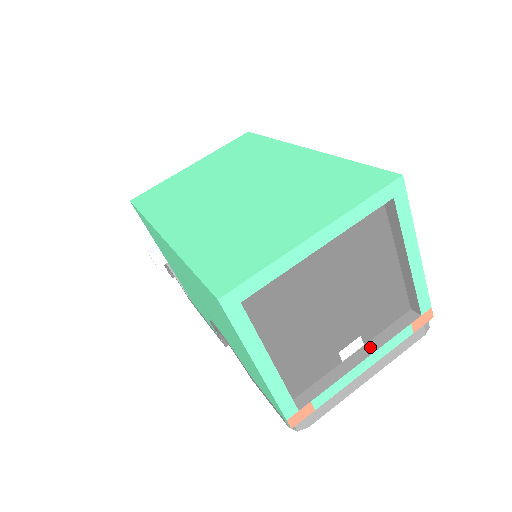
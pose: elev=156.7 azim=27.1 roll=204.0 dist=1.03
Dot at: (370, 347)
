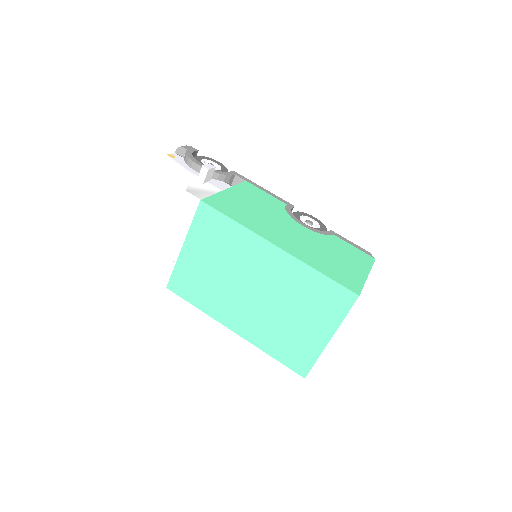
Dot at: occluded
